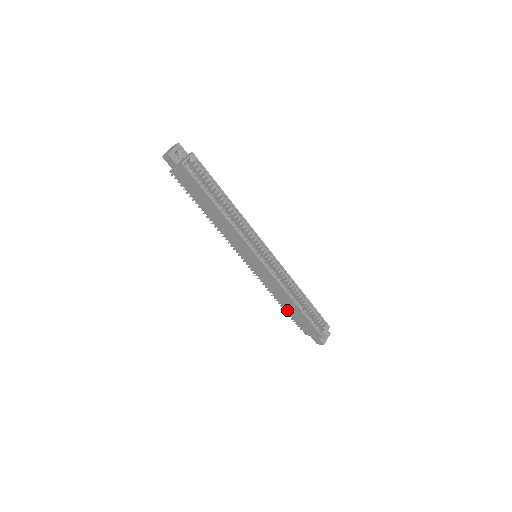
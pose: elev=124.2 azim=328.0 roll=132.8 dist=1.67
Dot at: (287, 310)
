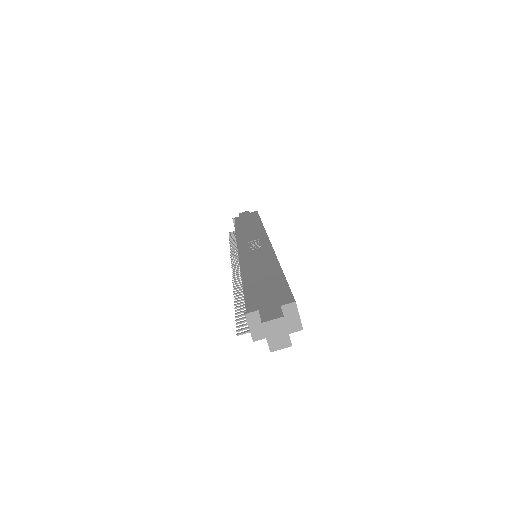
Dot at: occluded
